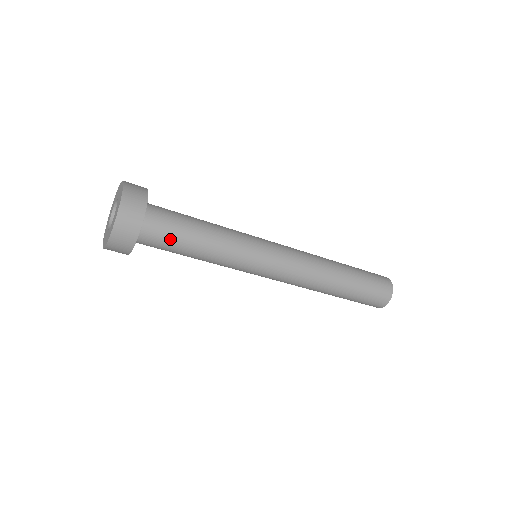
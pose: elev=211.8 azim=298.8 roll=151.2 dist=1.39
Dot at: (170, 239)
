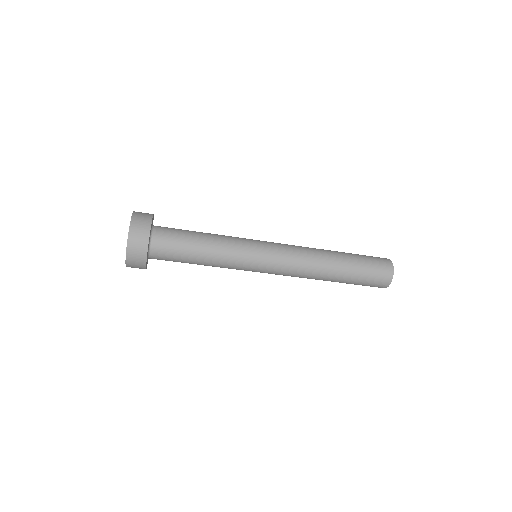
Dot at: (174, 259)
